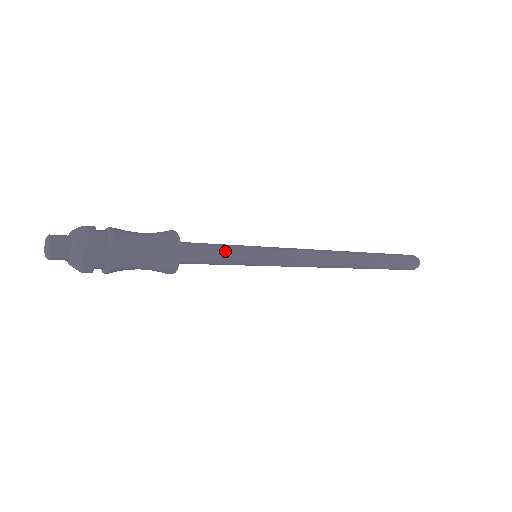
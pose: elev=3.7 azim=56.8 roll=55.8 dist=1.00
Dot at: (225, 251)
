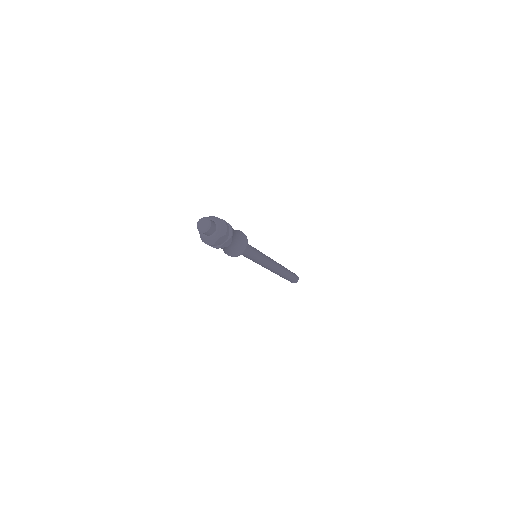
Dot at: (253, 251)
